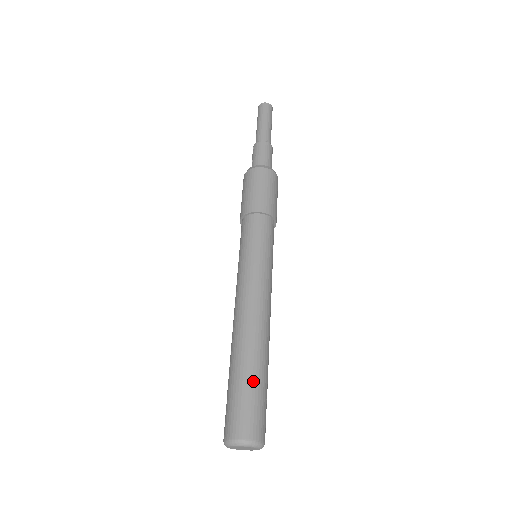
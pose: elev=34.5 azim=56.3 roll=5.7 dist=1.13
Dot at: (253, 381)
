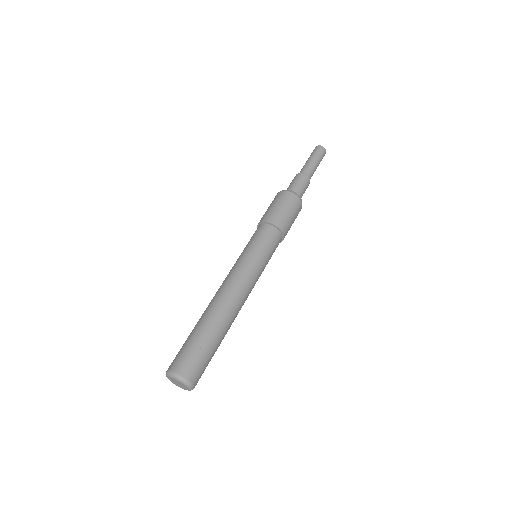
Dot at: (202, 337)
